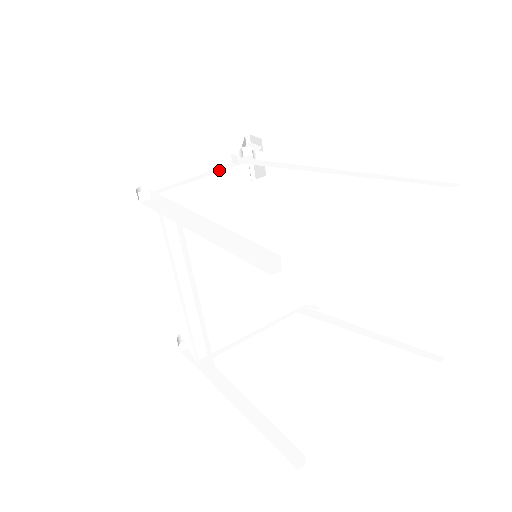
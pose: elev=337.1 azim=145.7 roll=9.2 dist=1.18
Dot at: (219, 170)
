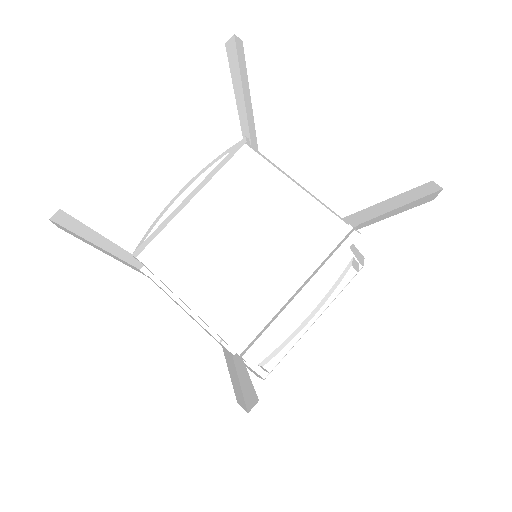
Dot at: occluded
